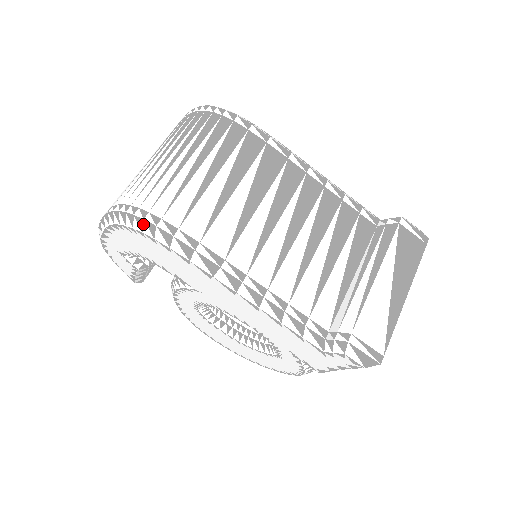
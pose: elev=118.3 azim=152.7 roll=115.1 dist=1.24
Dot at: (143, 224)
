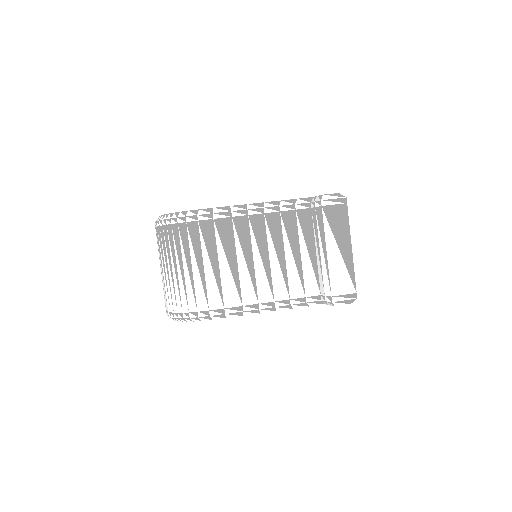
Dot at: (191, 319)
